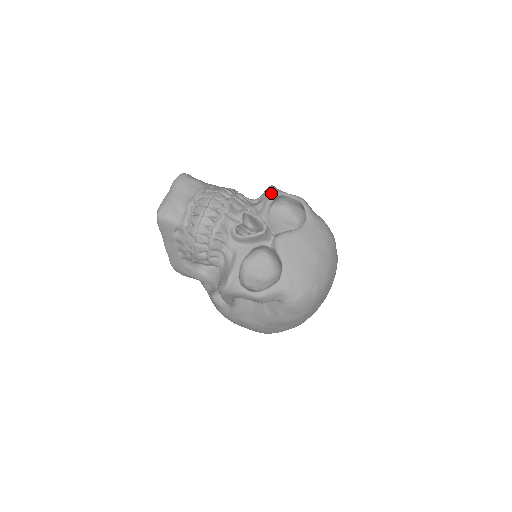
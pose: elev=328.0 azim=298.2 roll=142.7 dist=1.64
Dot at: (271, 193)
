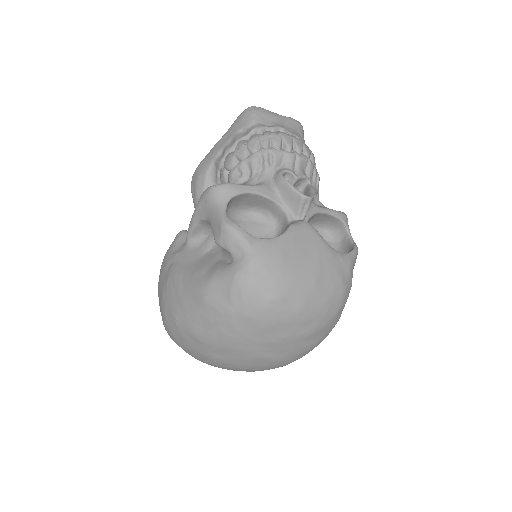
Dot at: (341, 212)
